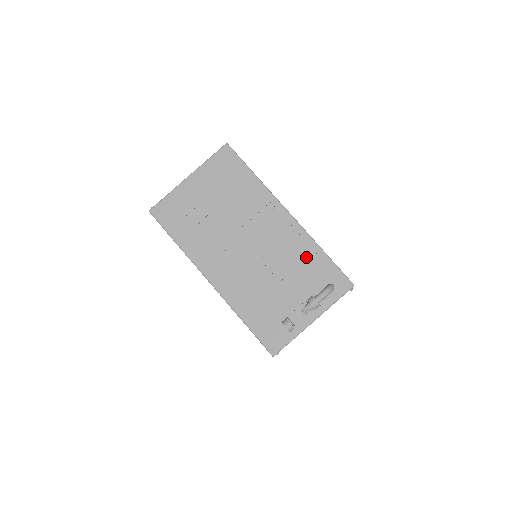
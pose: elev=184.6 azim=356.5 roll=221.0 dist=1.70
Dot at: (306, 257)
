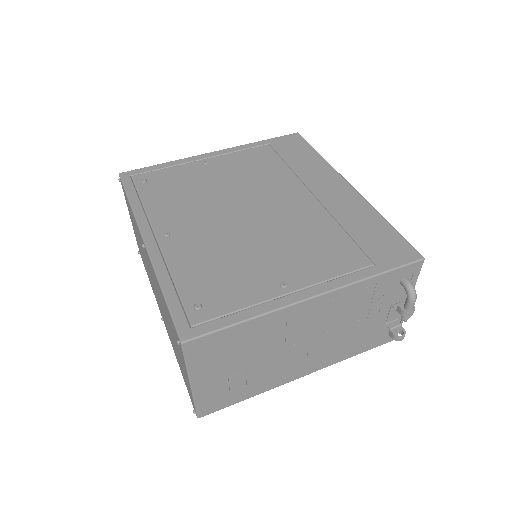
Dot at: (364, 294)
